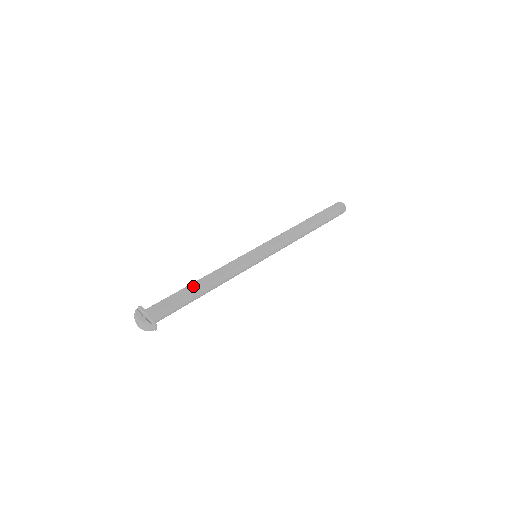
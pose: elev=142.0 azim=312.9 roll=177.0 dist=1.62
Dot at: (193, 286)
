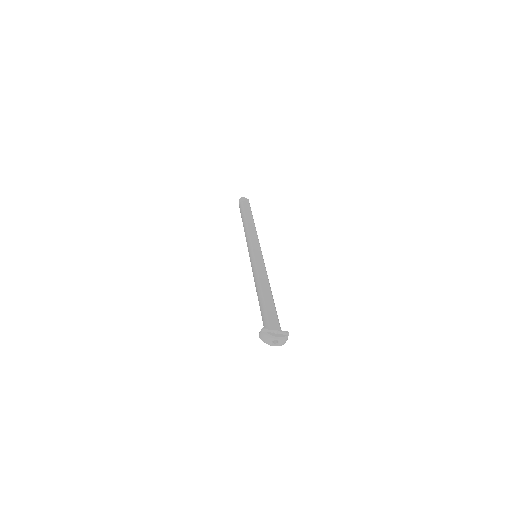
Dot at: (266, 295)
